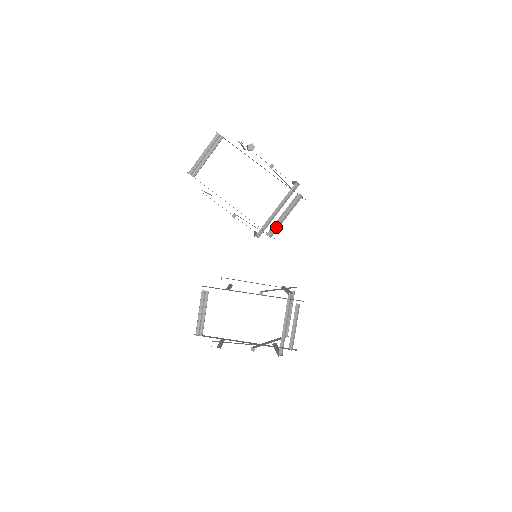
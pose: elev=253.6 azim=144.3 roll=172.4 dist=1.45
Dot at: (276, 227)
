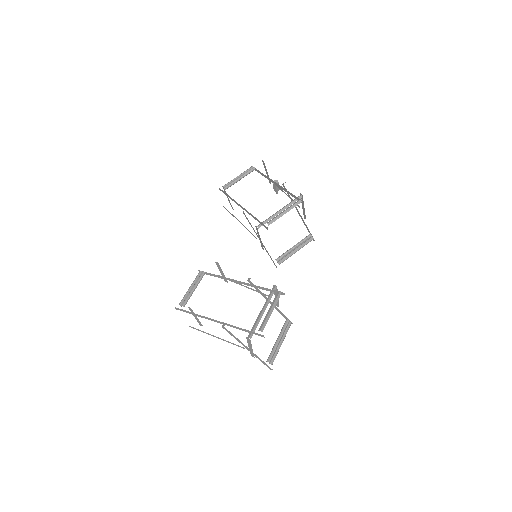
Dot at: (274, 218)
